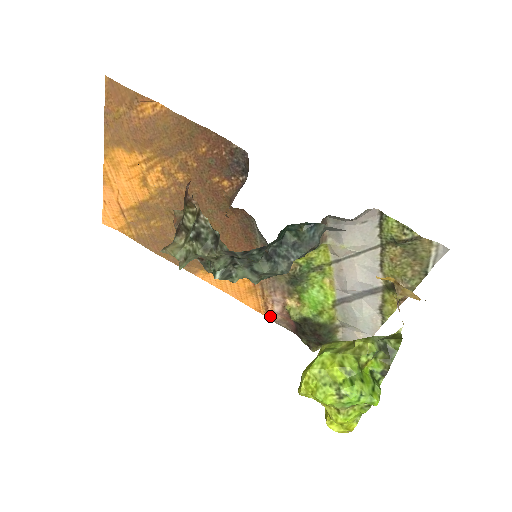
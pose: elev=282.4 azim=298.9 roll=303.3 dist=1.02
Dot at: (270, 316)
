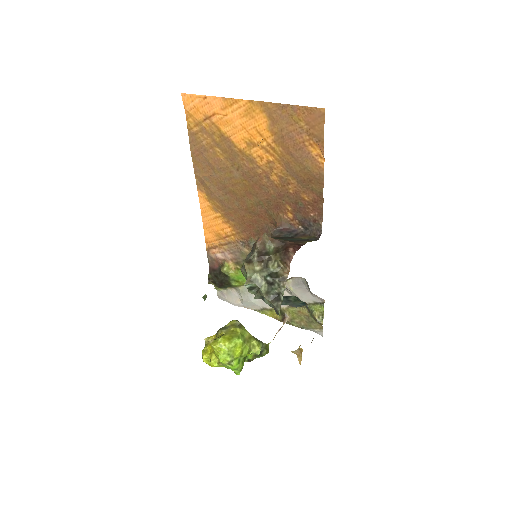
Dot at: (209, 250)
